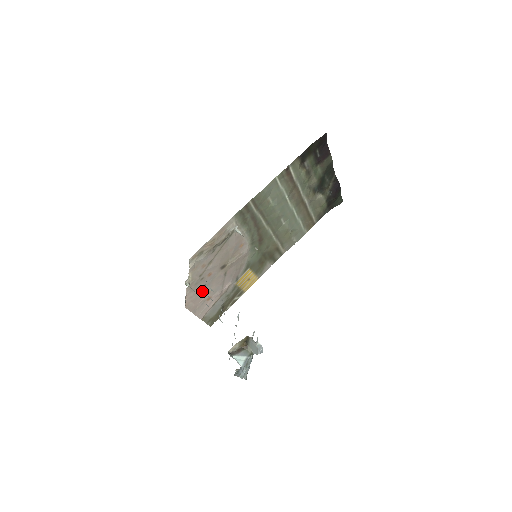
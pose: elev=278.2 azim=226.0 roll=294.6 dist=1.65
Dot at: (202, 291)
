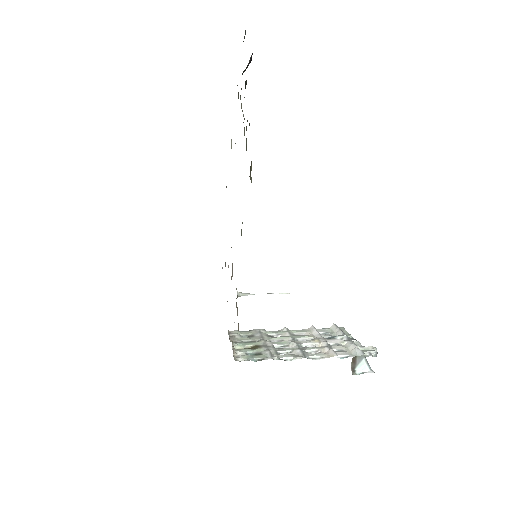
Dot at: occluded
